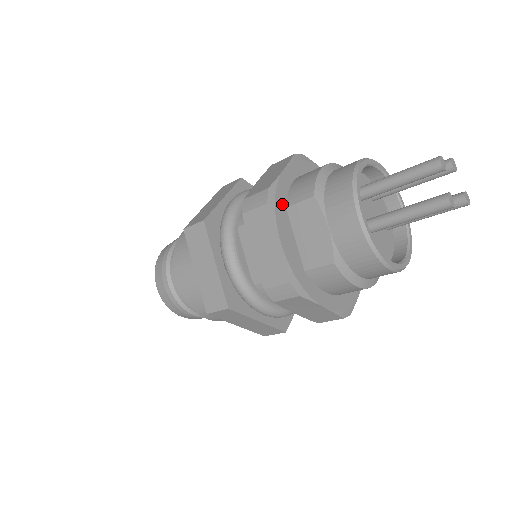
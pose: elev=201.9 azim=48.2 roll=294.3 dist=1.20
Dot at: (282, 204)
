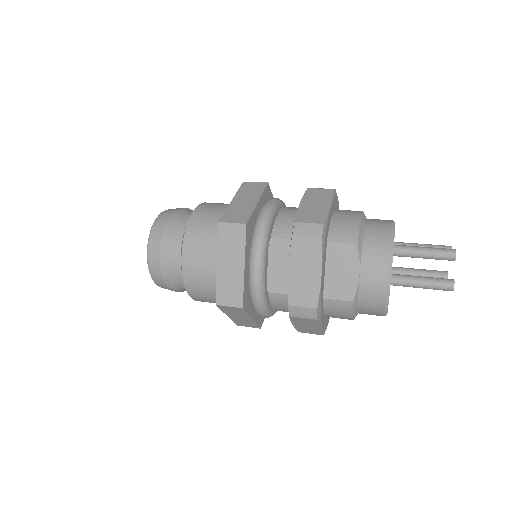
Dot at: (326, 239)
